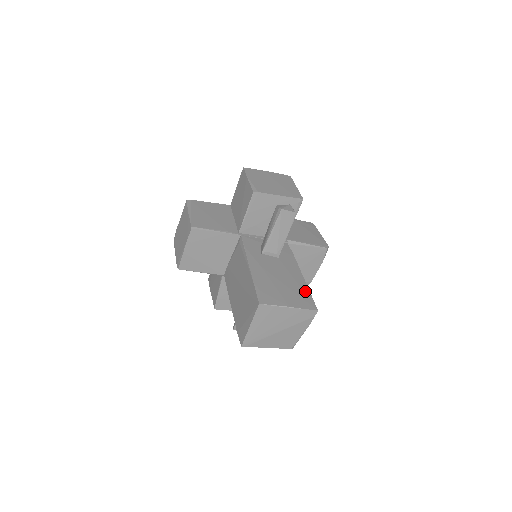
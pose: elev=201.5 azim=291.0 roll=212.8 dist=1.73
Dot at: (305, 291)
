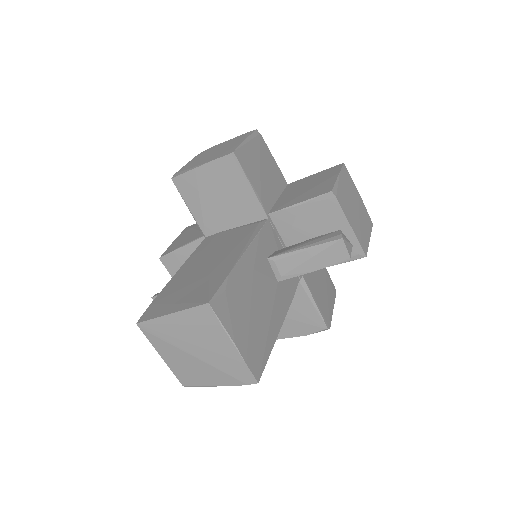
Dot at: (267, 346)
